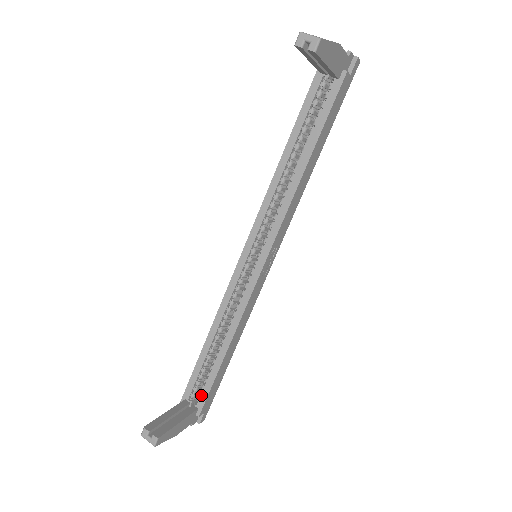
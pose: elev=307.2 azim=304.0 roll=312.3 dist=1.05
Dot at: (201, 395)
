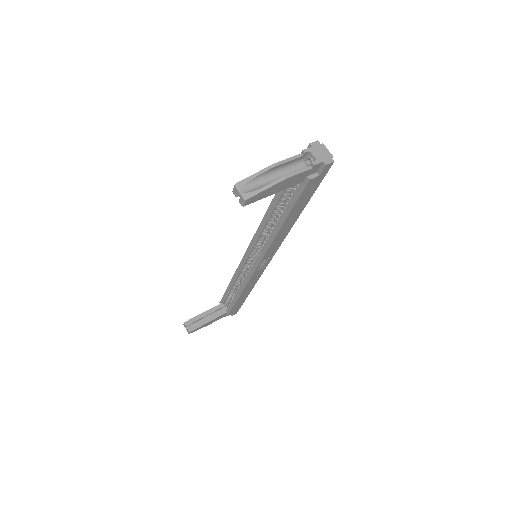
Dot at: (228, 307)
